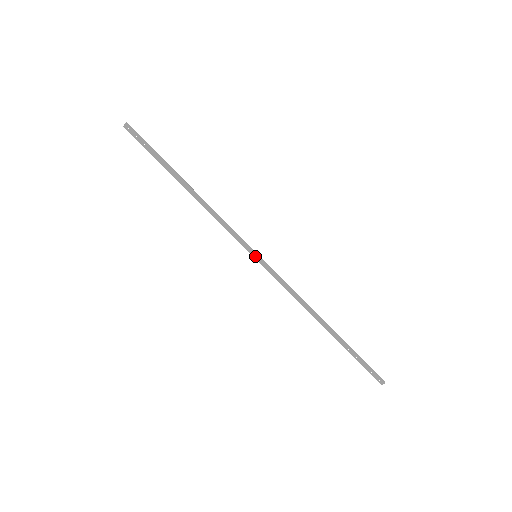
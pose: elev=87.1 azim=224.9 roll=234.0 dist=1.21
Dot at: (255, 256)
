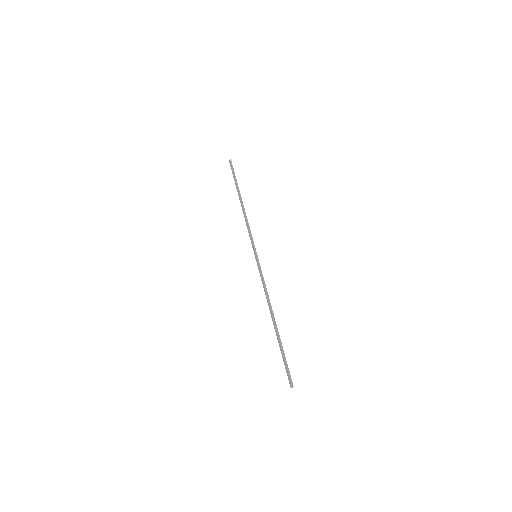
Dot at: (256, 256)
